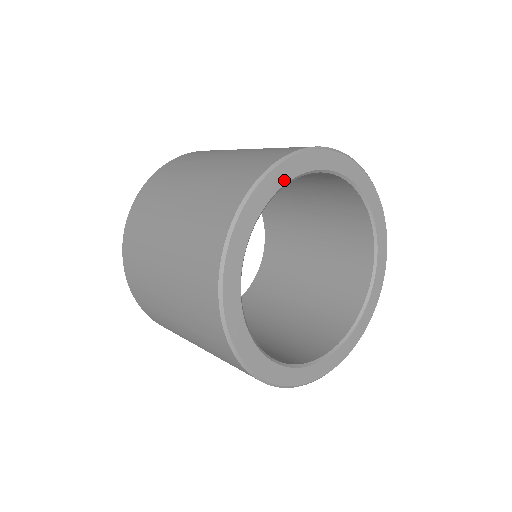
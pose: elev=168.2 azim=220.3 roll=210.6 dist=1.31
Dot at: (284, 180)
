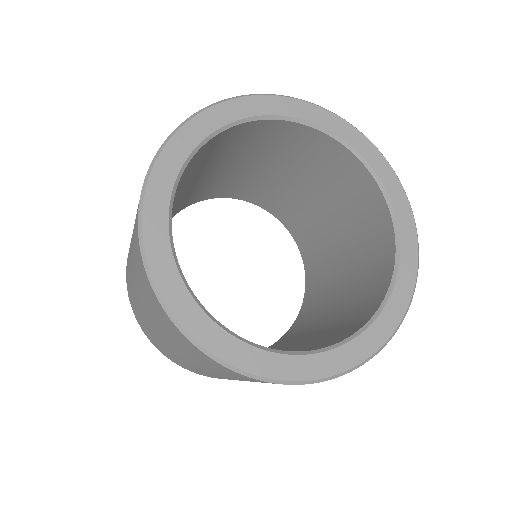
Dot at: (174, 171)
